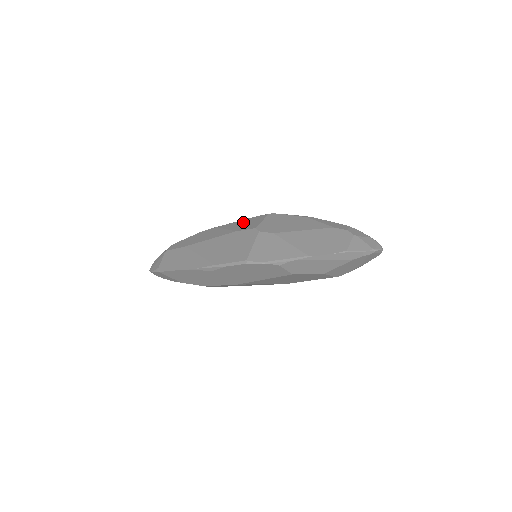
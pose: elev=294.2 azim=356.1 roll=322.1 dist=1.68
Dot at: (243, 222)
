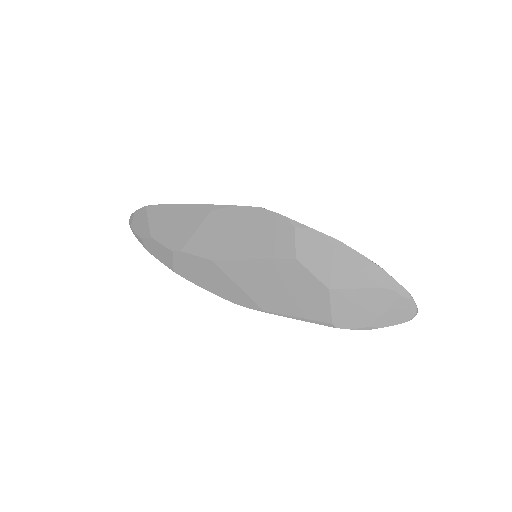
Dot at: occluded
